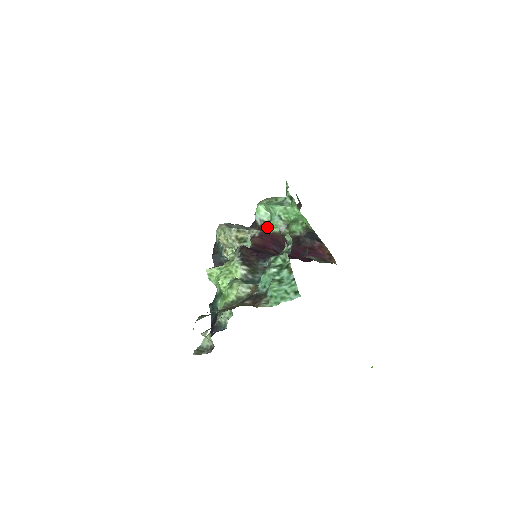
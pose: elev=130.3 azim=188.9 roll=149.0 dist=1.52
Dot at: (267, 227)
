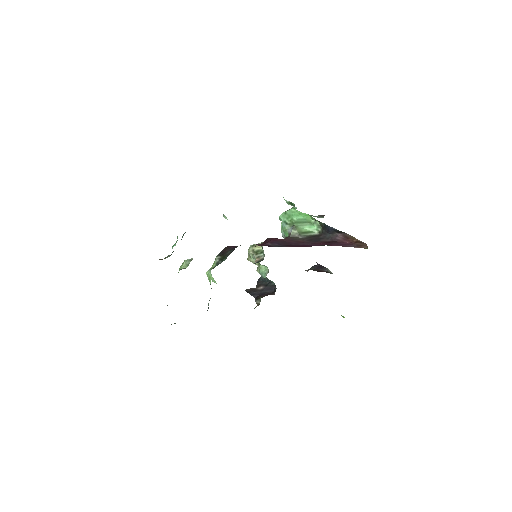
Dot at: occluded
